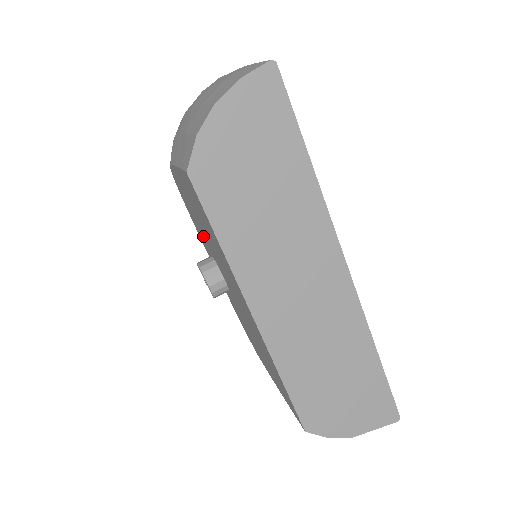
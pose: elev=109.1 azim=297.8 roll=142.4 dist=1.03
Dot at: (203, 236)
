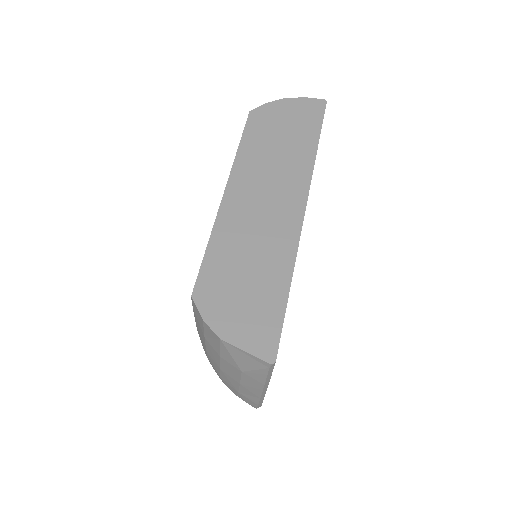
Dot at: occluded
